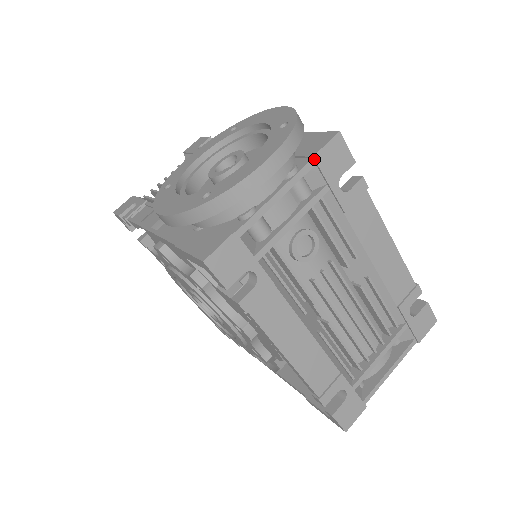
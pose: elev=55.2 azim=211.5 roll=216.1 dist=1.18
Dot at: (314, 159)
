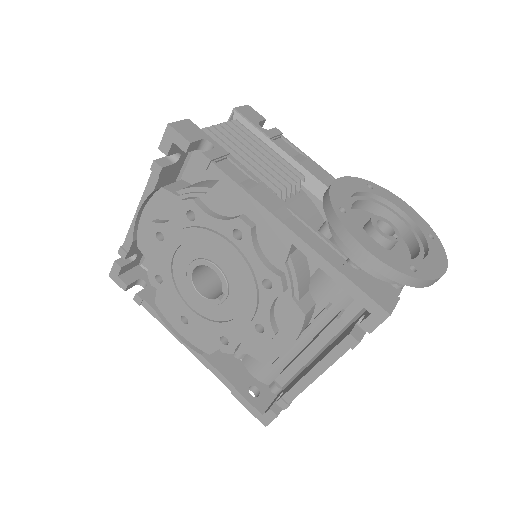
Dot at: occluded
